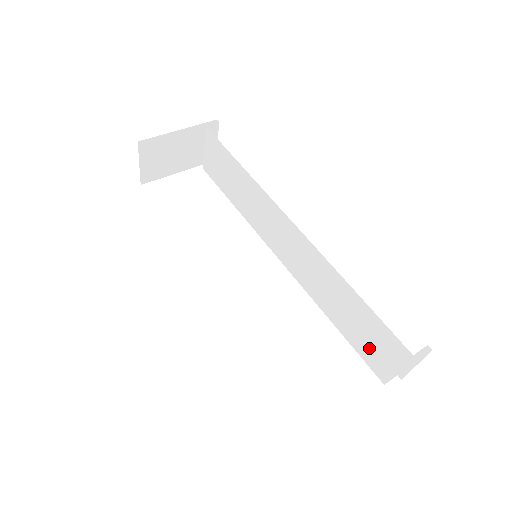
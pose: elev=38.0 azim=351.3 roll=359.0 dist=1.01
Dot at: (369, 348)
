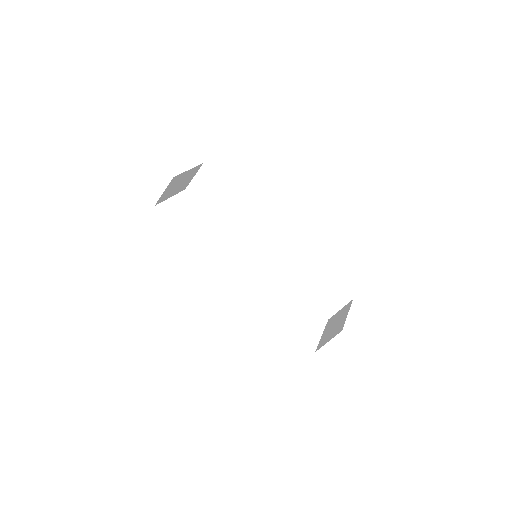
Dot at: (318, 304)
